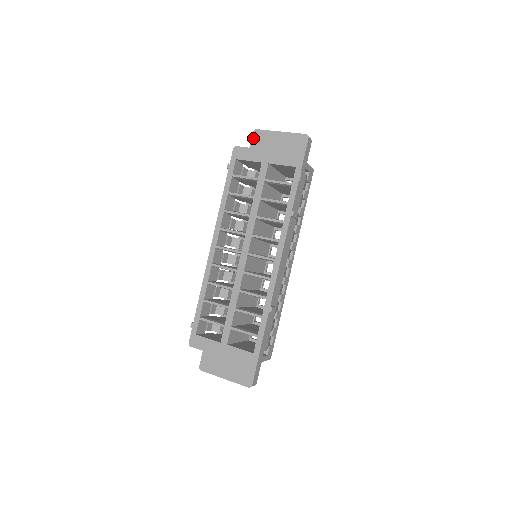
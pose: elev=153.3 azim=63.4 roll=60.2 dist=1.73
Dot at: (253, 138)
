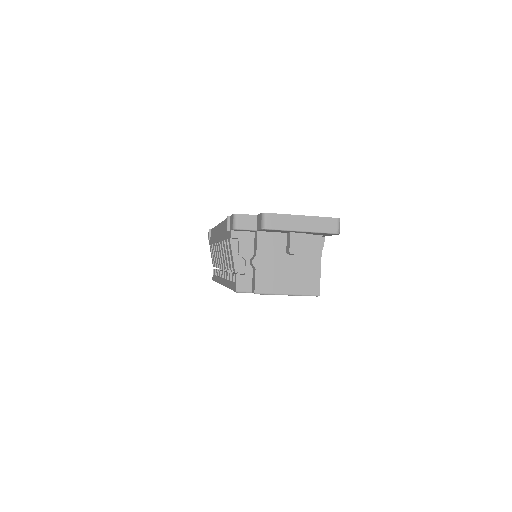
Dot at: occluded
